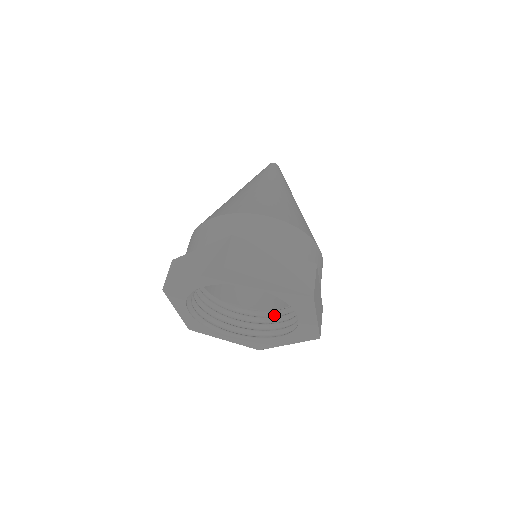
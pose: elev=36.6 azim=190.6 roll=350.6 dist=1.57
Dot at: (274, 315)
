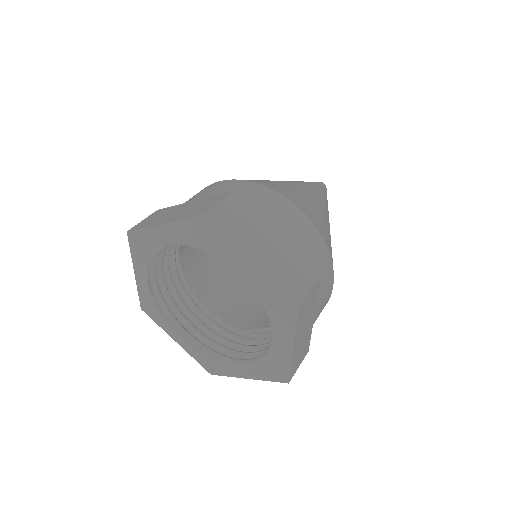
Dot at: occluded
